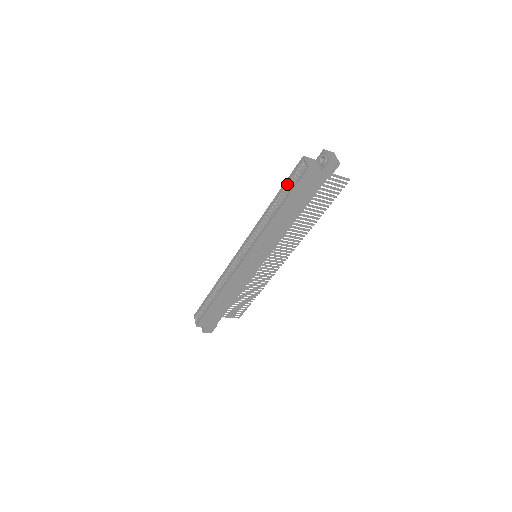
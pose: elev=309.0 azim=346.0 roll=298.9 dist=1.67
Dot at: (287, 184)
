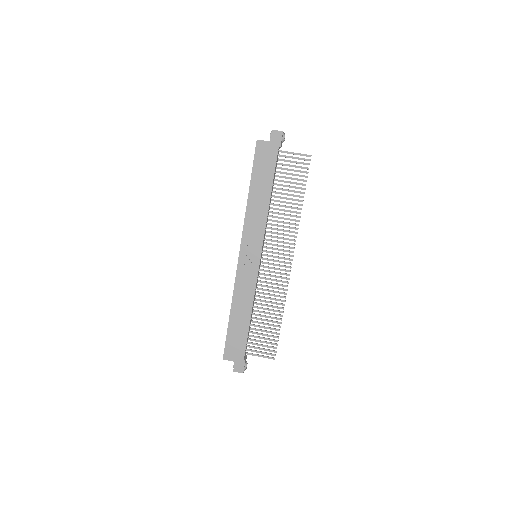
Dot at: occluded
